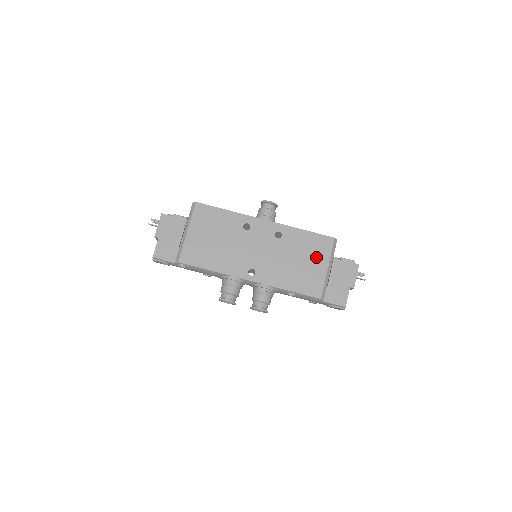
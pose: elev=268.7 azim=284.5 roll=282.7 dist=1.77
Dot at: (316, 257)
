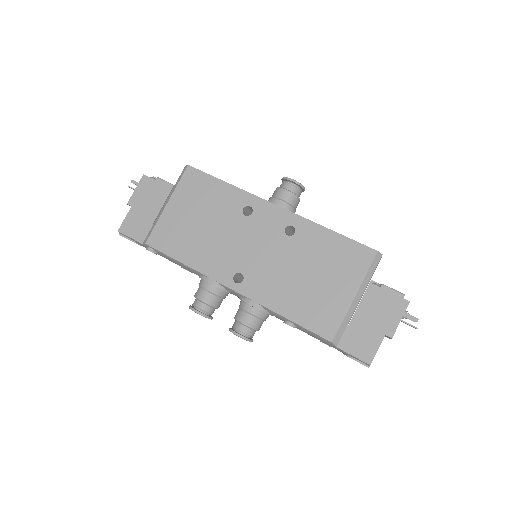
Dot at: (340, 275)
